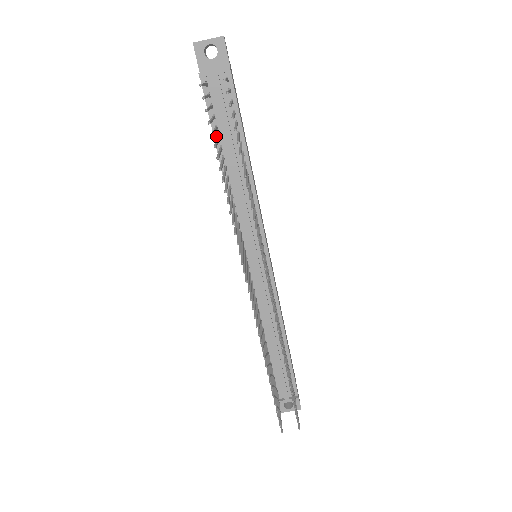
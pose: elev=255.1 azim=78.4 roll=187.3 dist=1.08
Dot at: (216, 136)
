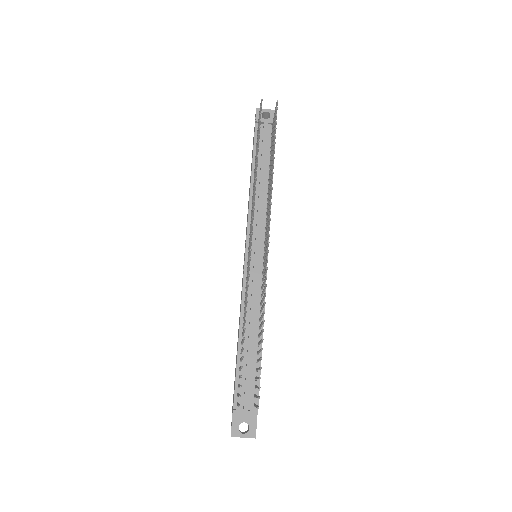
Dot at: (254, 158)
